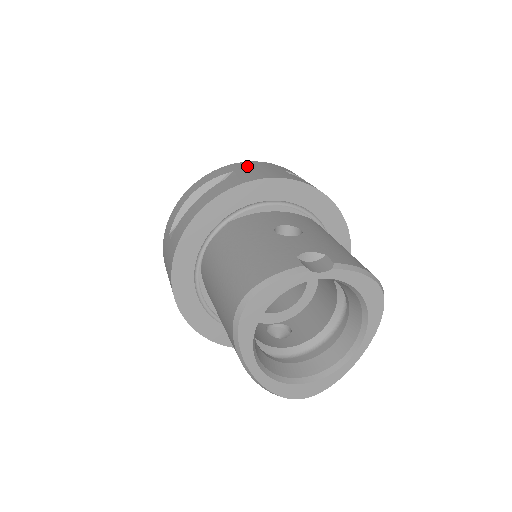
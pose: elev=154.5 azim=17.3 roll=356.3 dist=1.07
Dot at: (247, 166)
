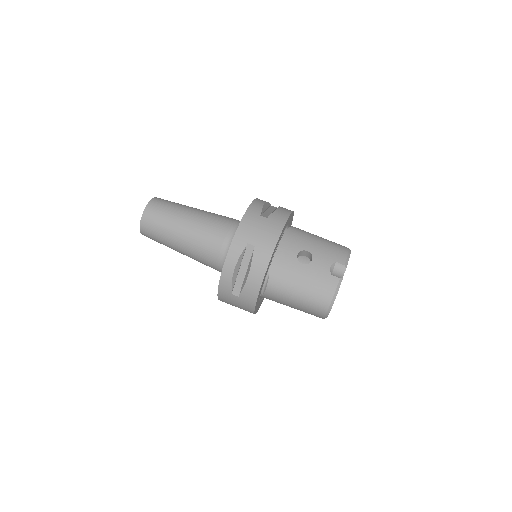
Dot at: (248, 233)
